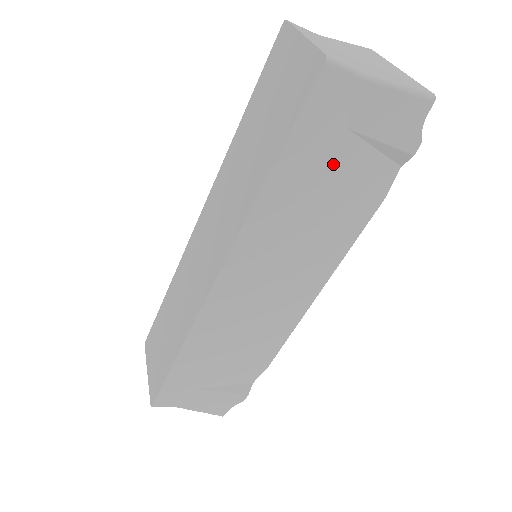
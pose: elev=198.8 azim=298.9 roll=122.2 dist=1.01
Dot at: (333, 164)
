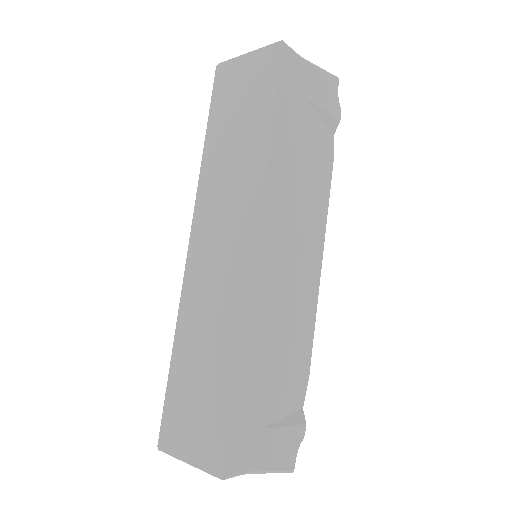
Dot at: (303, 126)
